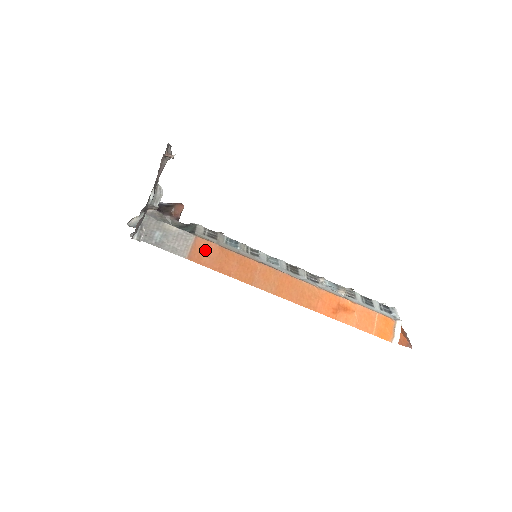
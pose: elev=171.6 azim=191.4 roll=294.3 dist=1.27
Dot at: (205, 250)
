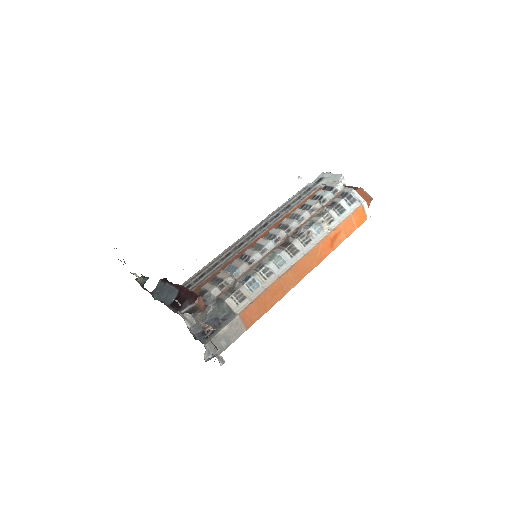
Dot at: (250, 314)
